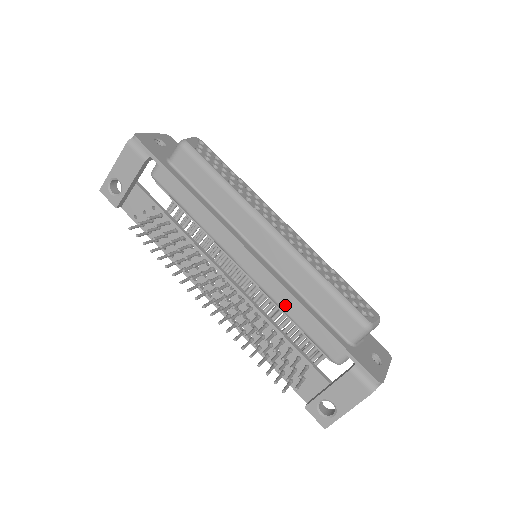
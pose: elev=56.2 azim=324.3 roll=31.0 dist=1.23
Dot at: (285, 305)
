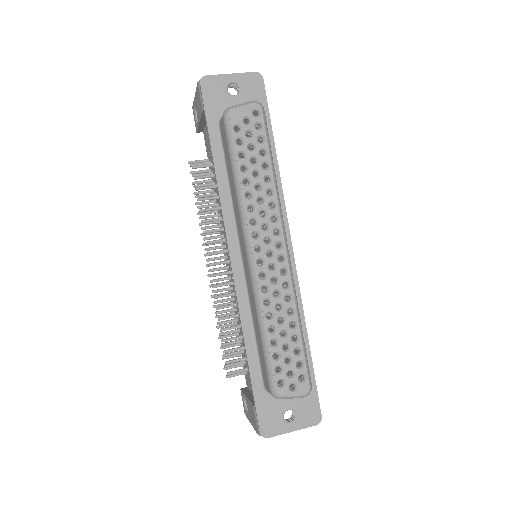
Dot at: occluded
